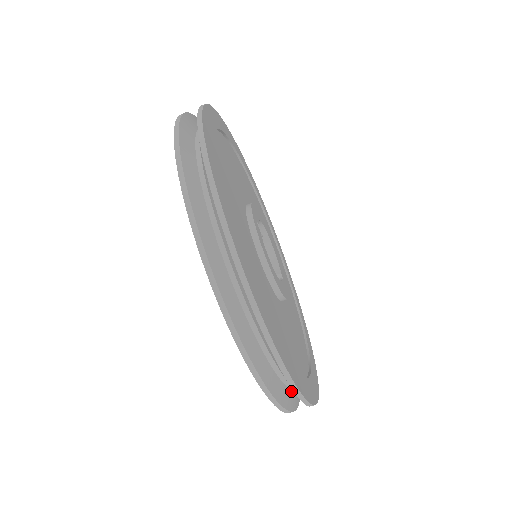
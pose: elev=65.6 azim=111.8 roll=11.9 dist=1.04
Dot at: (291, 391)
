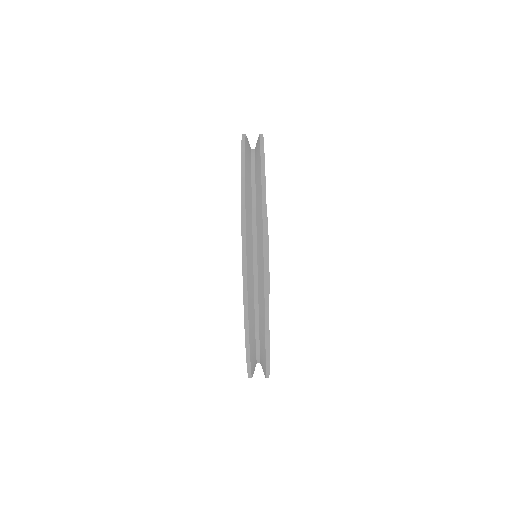
Dot at: (255, 332)
